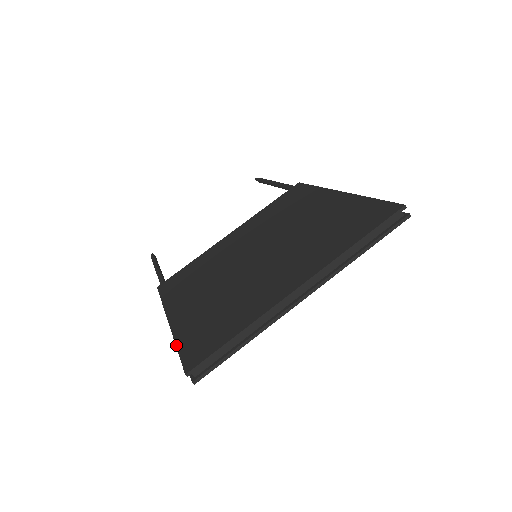
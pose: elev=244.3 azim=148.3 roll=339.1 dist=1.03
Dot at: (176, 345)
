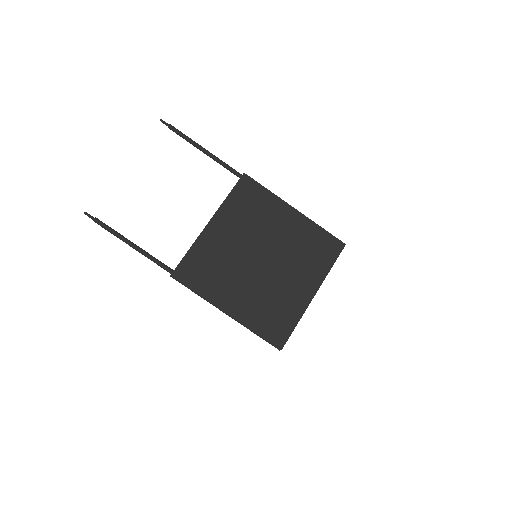
Dot at: (256, 333)
